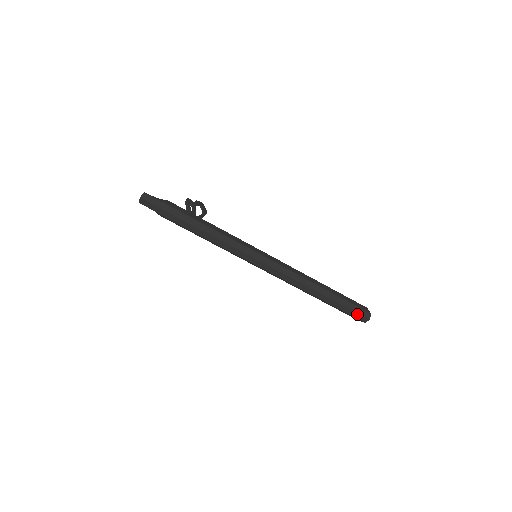
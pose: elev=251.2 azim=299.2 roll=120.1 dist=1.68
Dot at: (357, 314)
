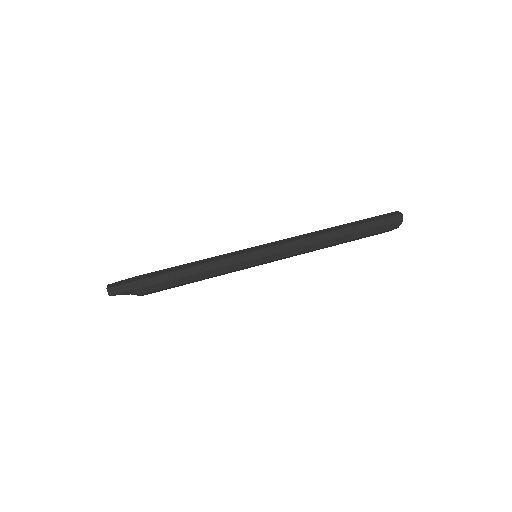
Dot at: (387, 219)
